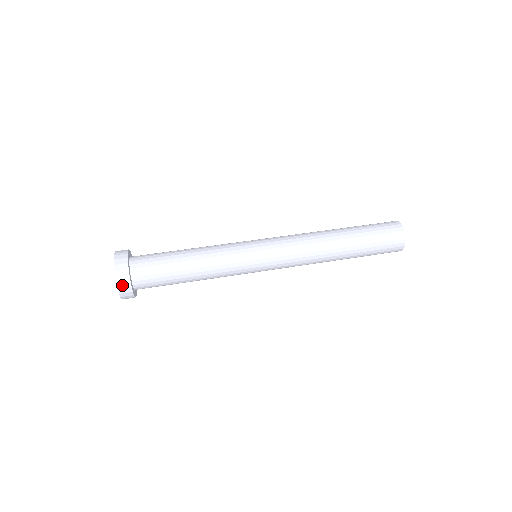
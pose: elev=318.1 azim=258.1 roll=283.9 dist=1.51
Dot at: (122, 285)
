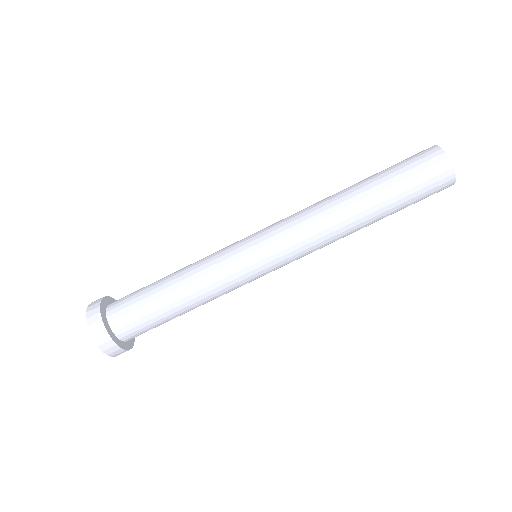
Dot at: occluded
